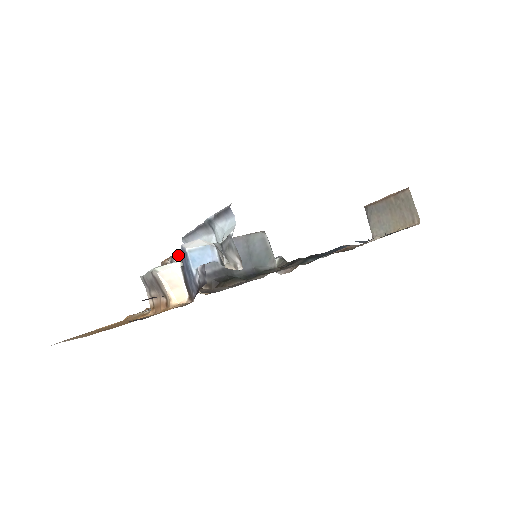
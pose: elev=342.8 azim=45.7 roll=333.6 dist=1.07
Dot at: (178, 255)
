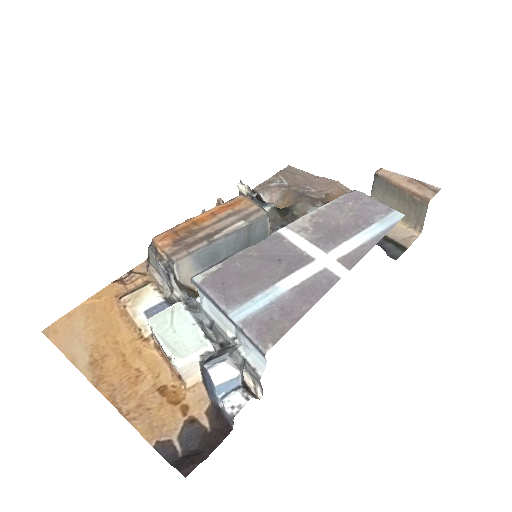
Dot at: (178, 262)
